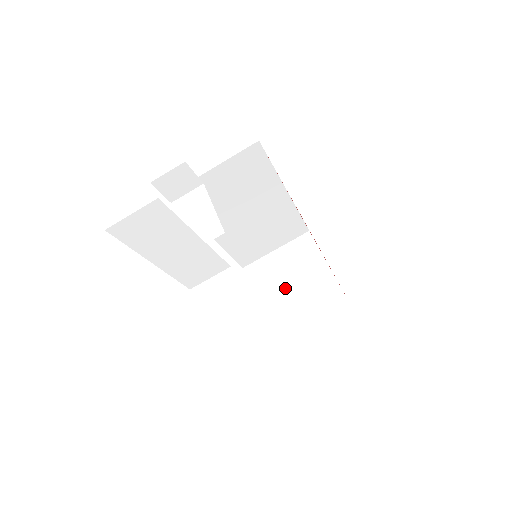
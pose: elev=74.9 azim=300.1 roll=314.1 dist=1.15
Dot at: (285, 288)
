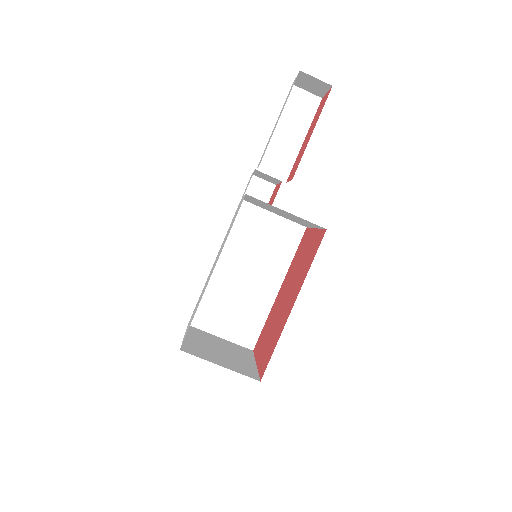
Dot at: (213, 346)
